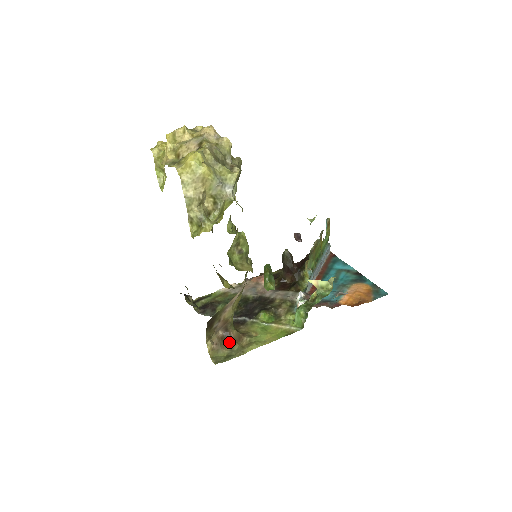
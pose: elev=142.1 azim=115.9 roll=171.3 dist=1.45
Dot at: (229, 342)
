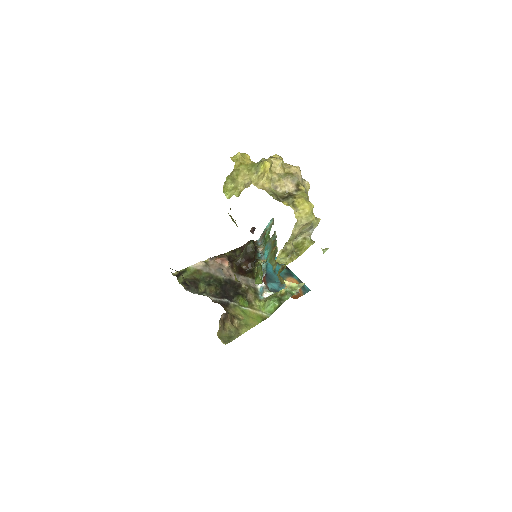
Dot at: (226, 324)
